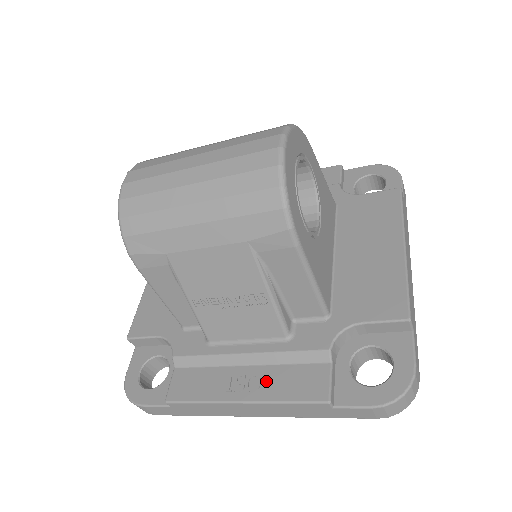
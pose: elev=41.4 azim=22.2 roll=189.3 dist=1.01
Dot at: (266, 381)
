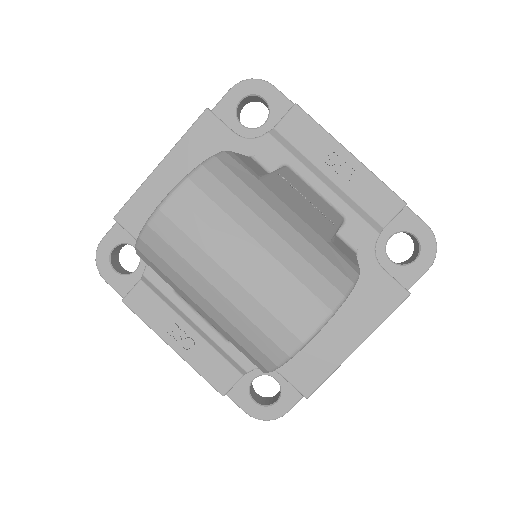
Dot at: (197, 350)
